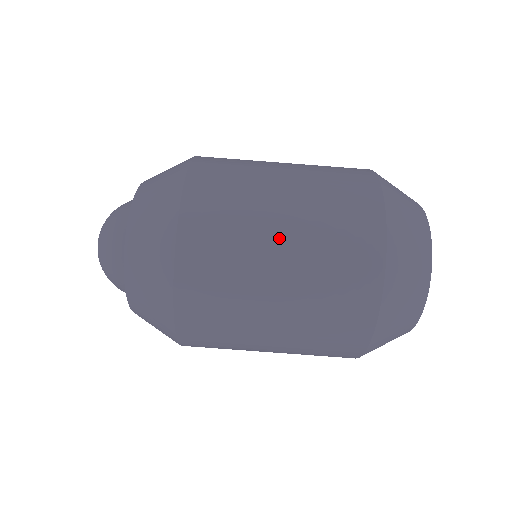
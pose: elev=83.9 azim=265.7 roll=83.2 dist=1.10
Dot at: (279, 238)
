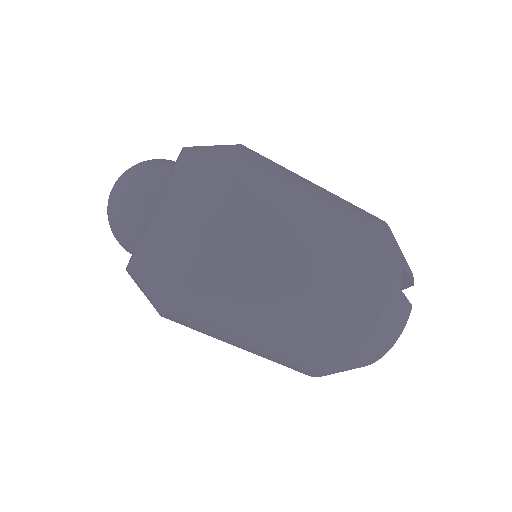
Dot at: (264, 331)
